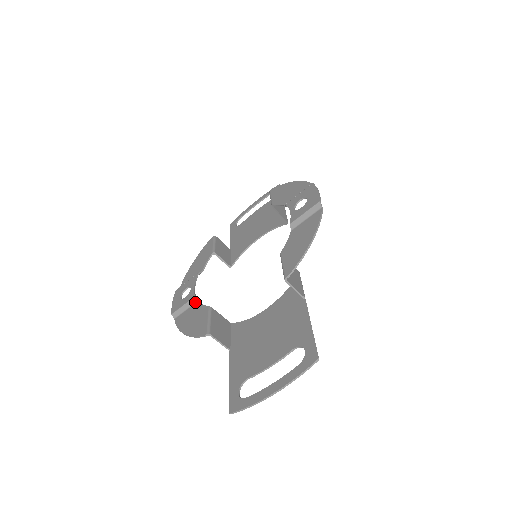
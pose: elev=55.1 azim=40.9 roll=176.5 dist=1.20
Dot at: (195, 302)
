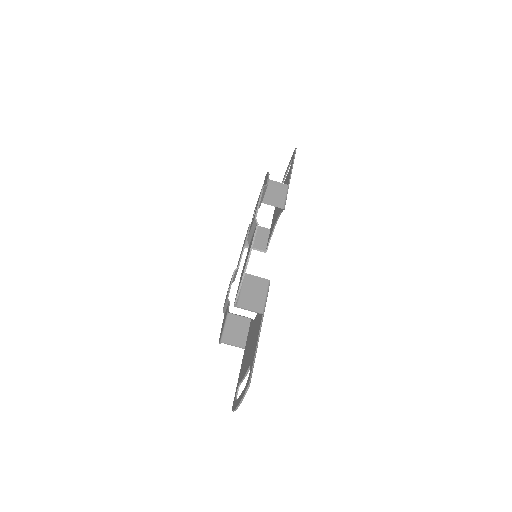
Dot at: (228, 303)
